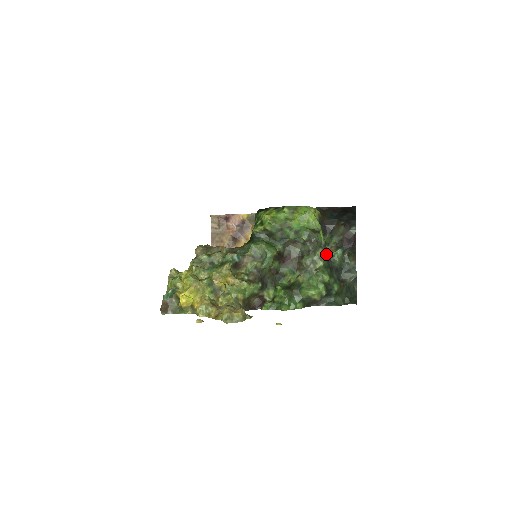
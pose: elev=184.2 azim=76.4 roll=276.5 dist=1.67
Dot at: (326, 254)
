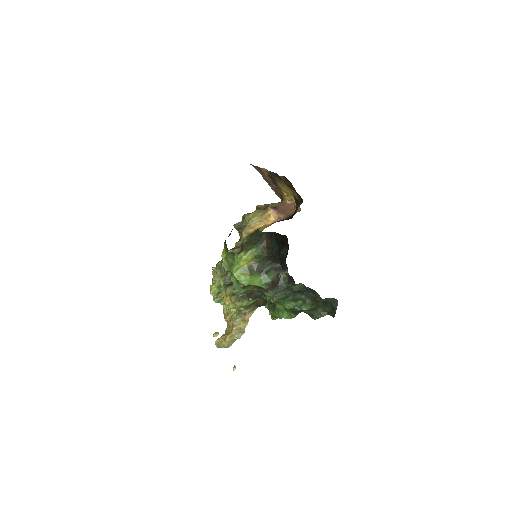
Dot at: (280, 286)
